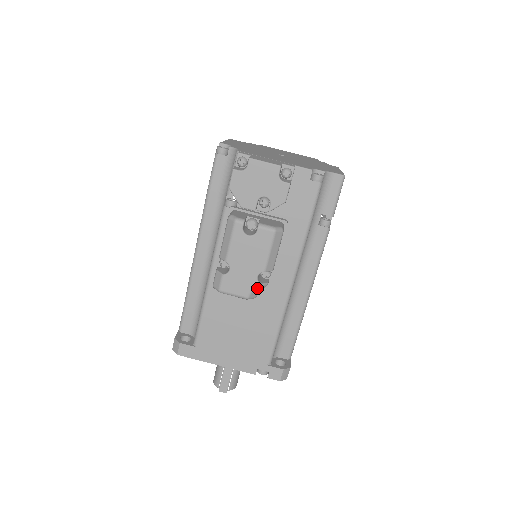
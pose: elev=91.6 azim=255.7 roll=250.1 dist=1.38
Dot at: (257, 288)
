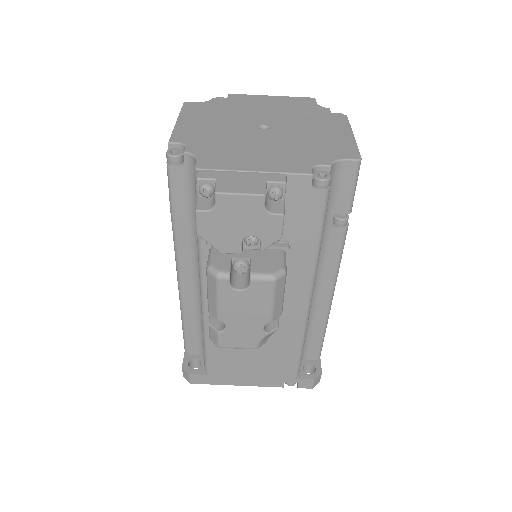
Dot at: (266, 337)
